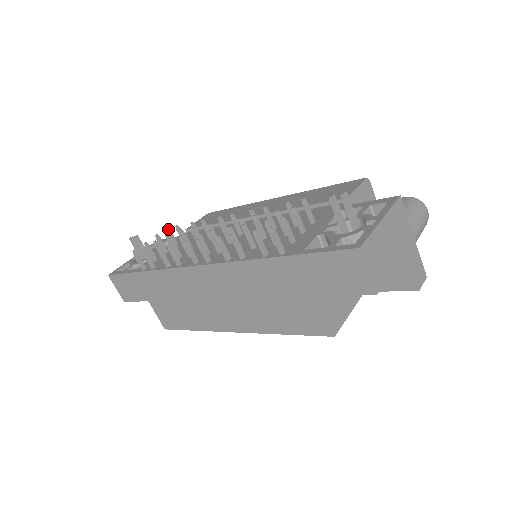
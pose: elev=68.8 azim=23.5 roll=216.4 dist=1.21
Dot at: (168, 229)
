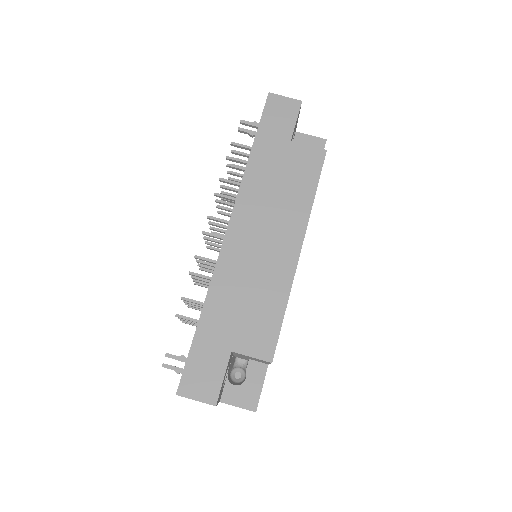
Dot at: occluded
